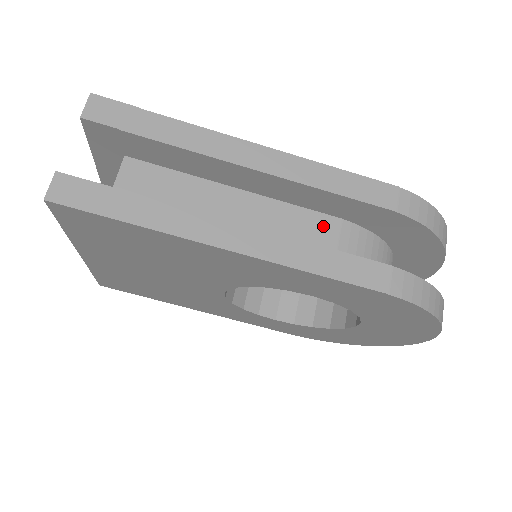
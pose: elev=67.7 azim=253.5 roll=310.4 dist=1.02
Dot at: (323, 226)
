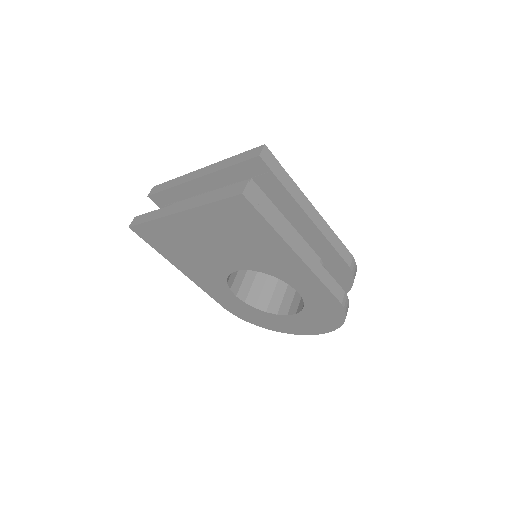
Dot at: occluded
